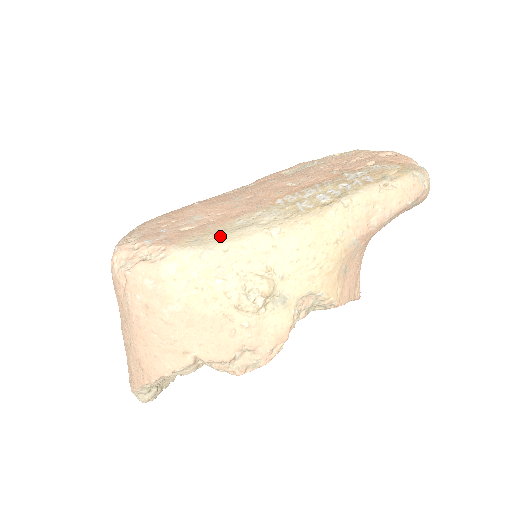
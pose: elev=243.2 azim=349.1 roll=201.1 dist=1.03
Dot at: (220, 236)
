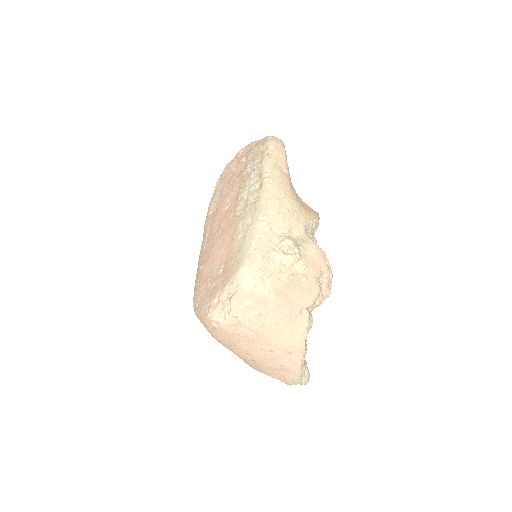
Dot at: (244, 248)
